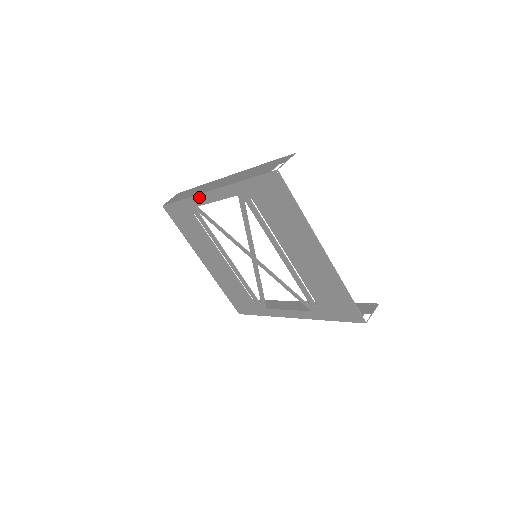
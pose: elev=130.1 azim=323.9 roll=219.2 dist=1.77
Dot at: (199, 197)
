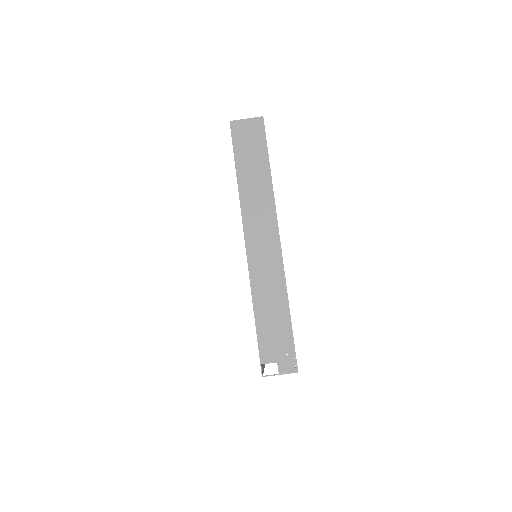
Dot at: (242, 217)
